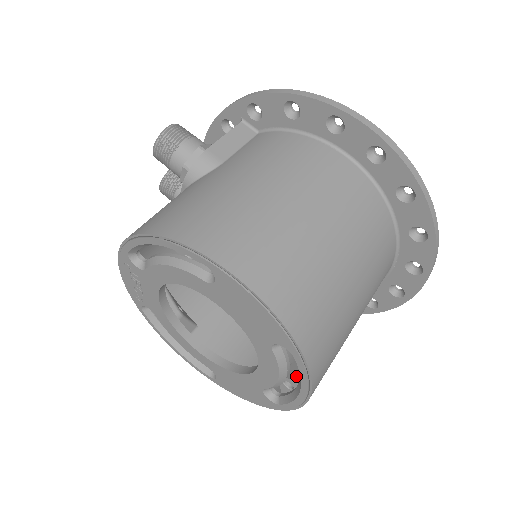
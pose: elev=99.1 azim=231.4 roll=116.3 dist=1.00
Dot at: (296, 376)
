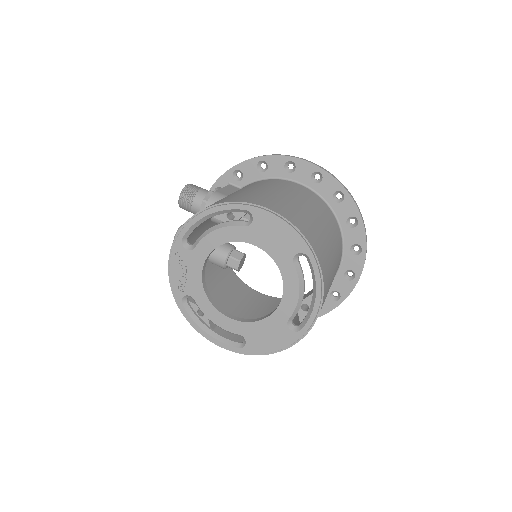
Dot at: (309, 295)
